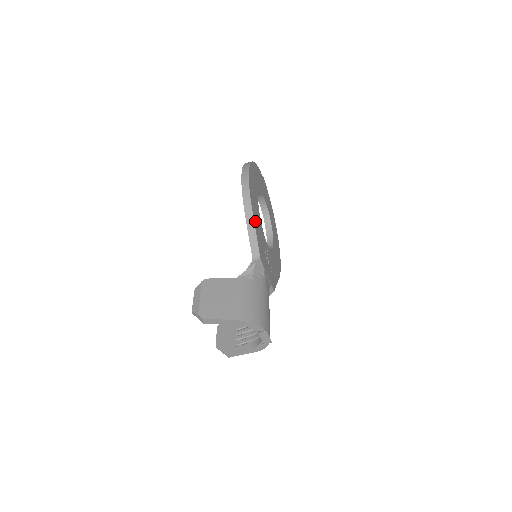
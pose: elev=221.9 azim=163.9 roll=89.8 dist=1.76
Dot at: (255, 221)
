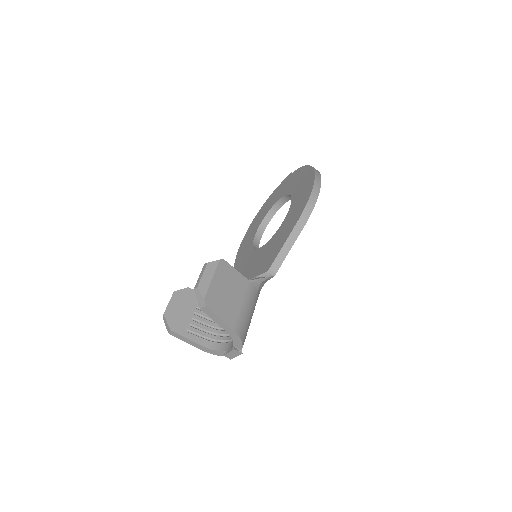
Dot at: occluded
